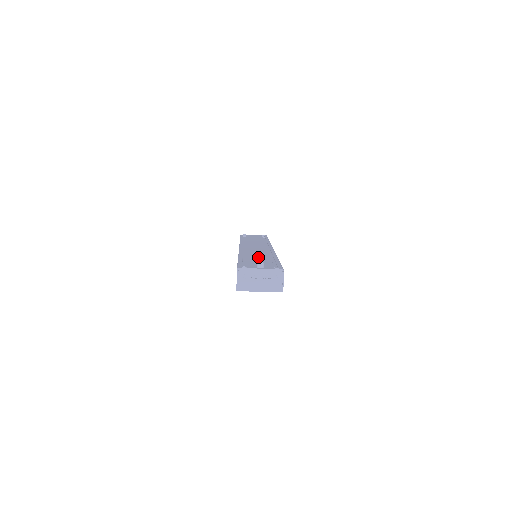
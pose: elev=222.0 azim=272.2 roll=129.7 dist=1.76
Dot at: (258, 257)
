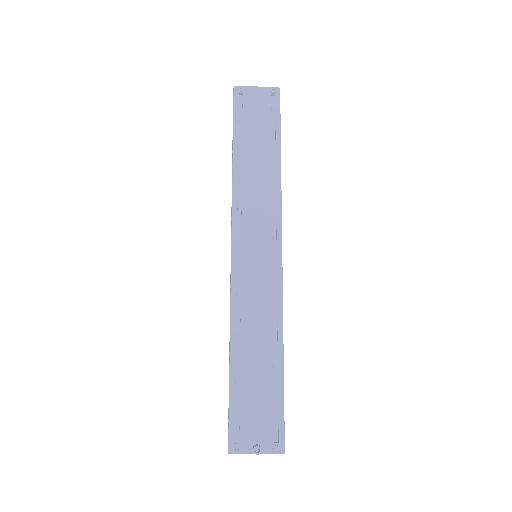
Dot at: (256, 361)
